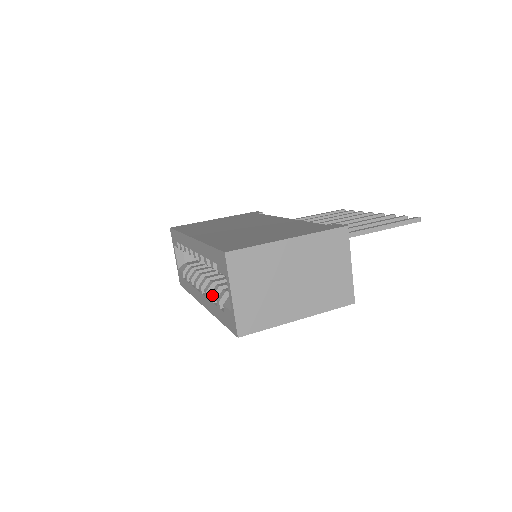
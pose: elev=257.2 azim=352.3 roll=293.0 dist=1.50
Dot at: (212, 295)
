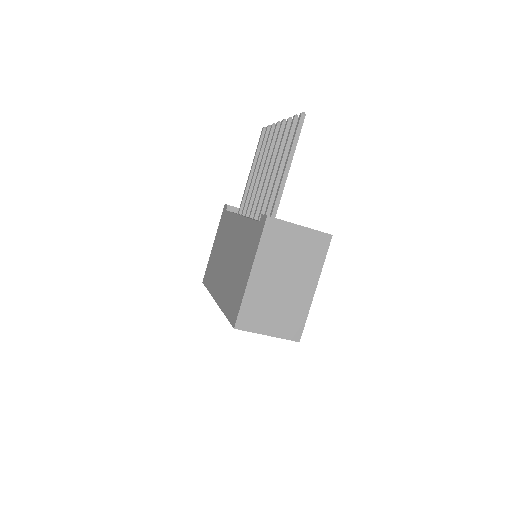
Dot at: occluded
